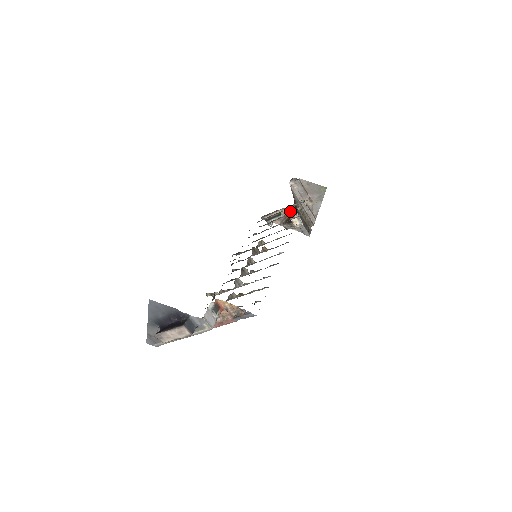
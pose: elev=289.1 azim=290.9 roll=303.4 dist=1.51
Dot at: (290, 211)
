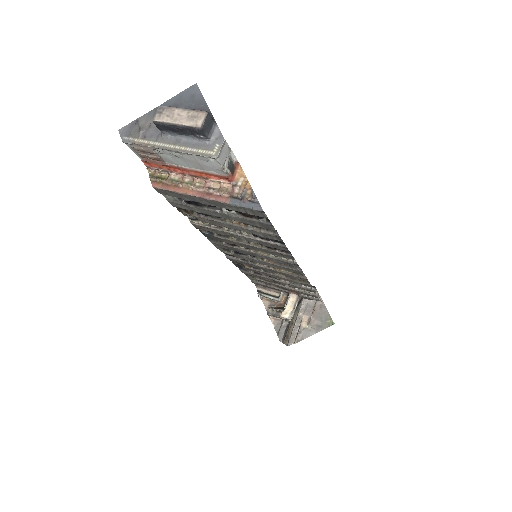
Dot at: occluded
